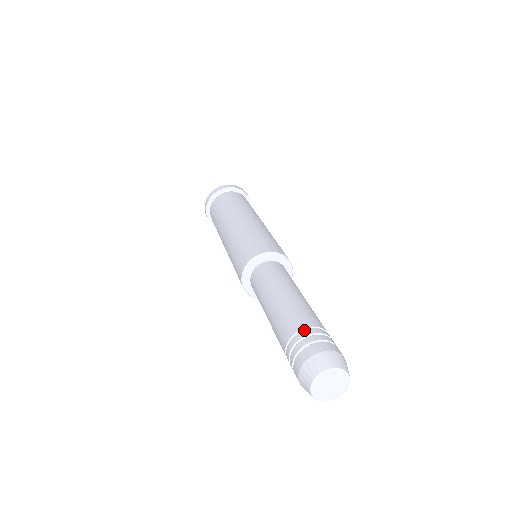
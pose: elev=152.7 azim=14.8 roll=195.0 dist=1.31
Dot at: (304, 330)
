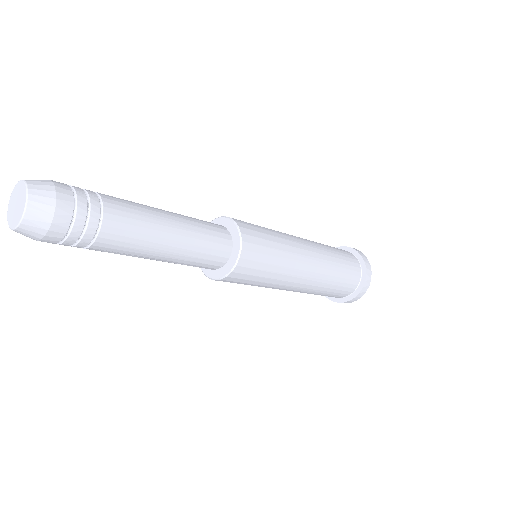
Dot at: occluded
